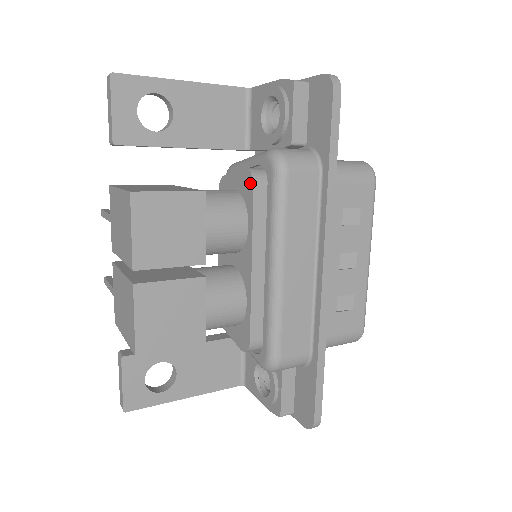
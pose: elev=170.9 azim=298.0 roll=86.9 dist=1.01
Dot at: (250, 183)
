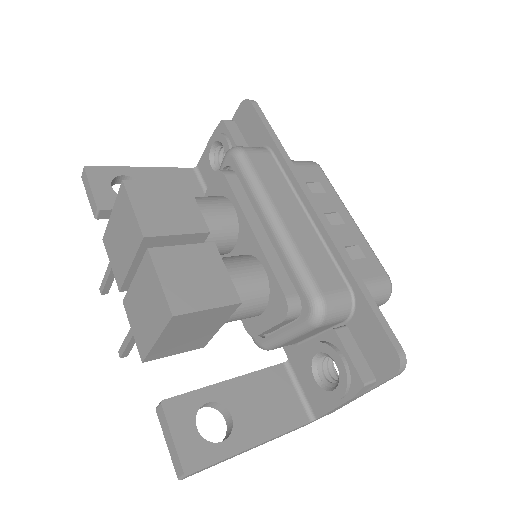
Dot at: (221, 177)
